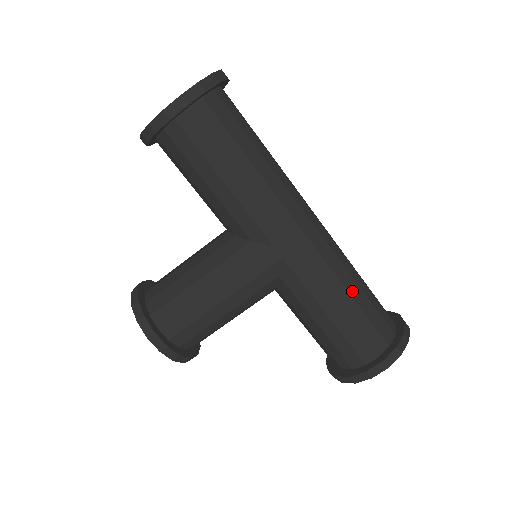
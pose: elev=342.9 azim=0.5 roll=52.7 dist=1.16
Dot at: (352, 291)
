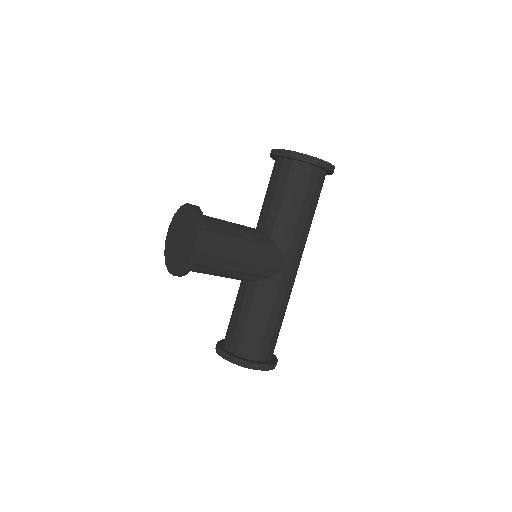
Dot at: (283, 316)
